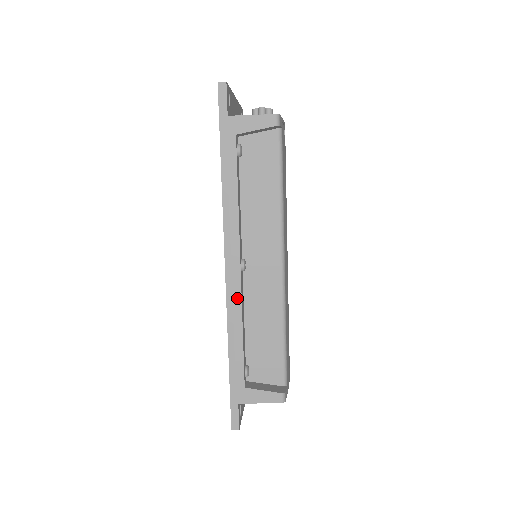
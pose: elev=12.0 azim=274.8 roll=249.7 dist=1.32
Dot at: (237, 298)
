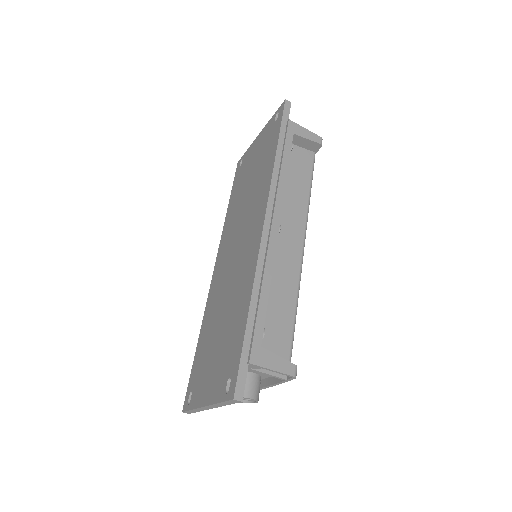
Dot at: (271, 252)
